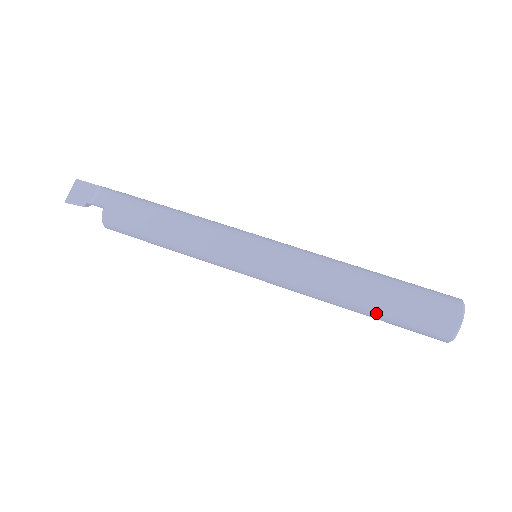
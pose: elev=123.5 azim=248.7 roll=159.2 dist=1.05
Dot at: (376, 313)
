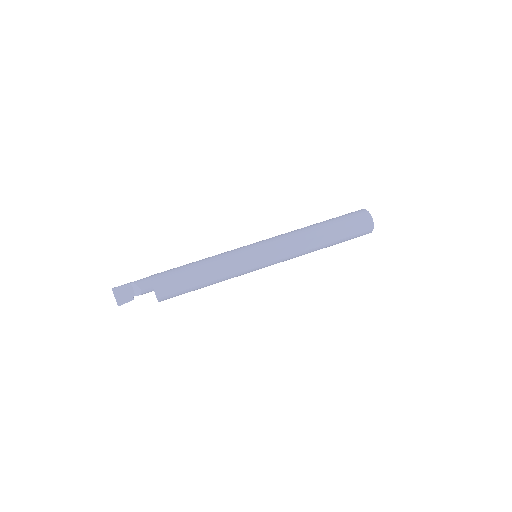
Dot at: occluded
